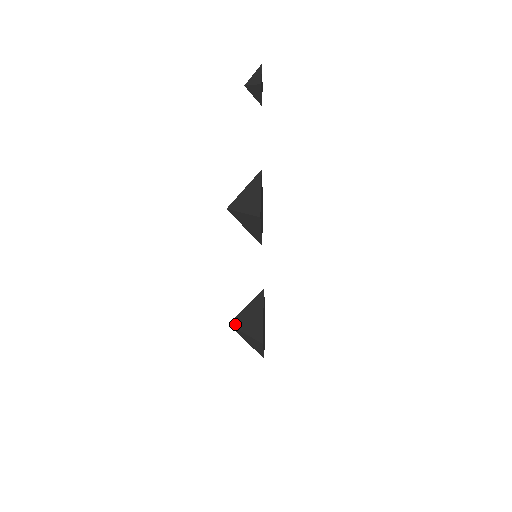
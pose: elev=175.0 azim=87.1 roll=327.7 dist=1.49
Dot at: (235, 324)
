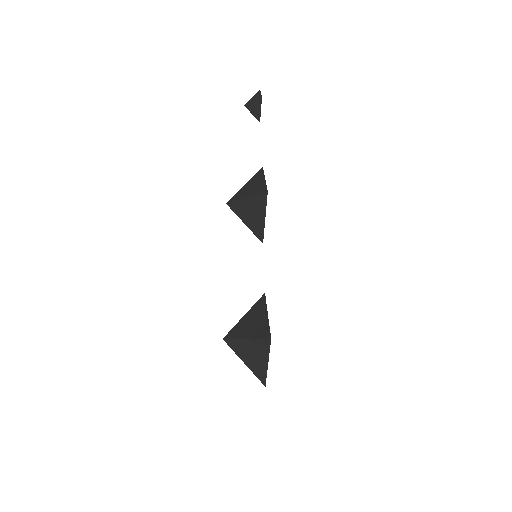
Dot at: (231, 335)
